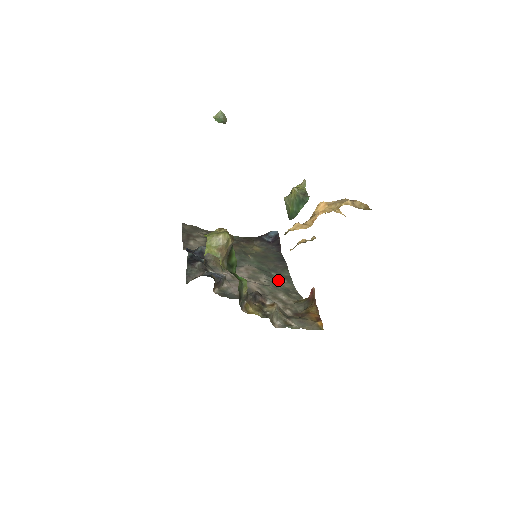
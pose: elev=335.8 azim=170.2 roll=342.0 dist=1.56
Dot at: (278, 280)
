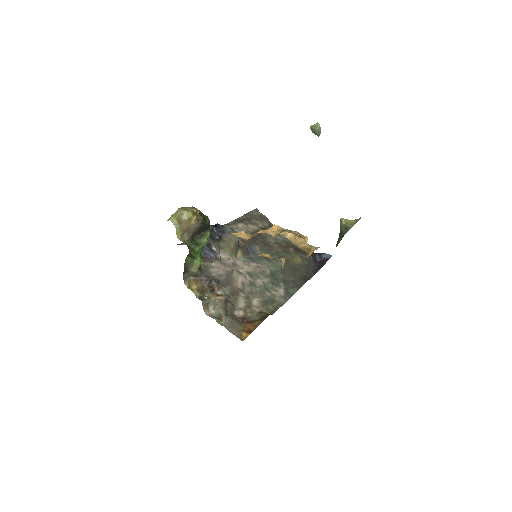
Dot at: (277, 291)
